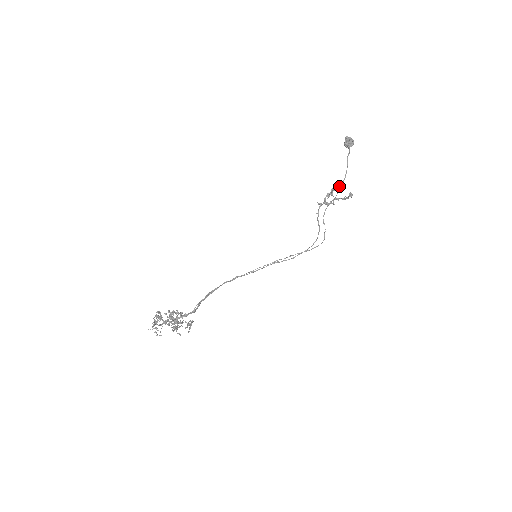
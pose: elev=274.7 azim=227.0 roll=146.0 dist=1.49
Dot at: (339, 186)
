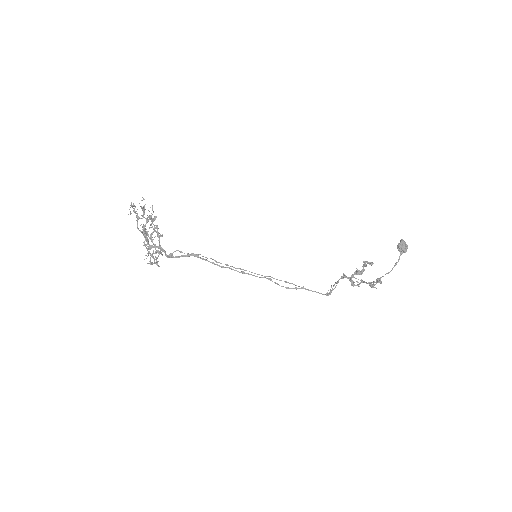
Dot at: (371, 262)
